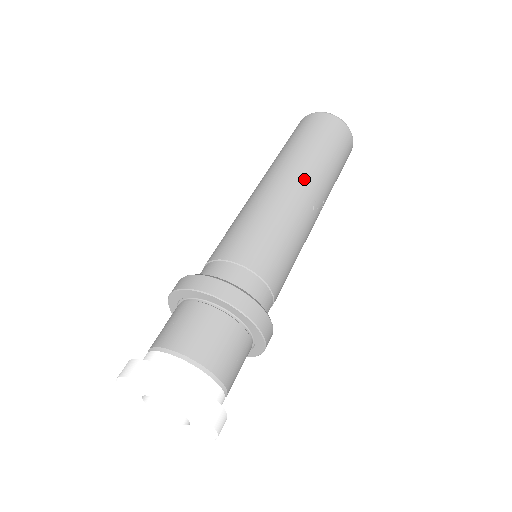
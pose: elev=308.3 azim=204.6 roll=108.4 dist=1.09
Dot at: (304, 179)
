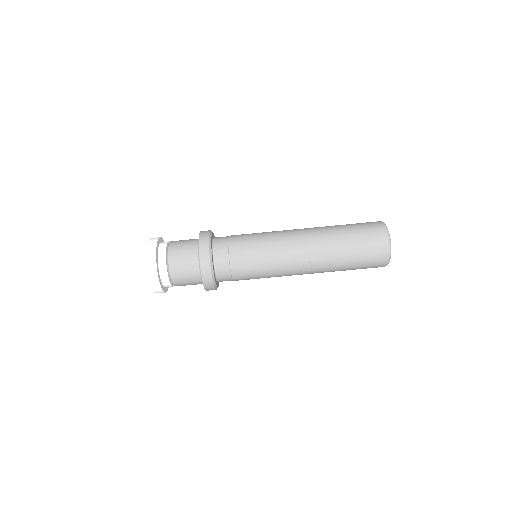
Dot at: (312, 241)
